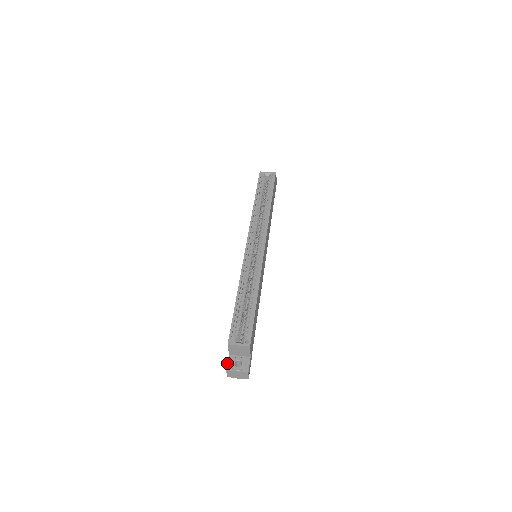
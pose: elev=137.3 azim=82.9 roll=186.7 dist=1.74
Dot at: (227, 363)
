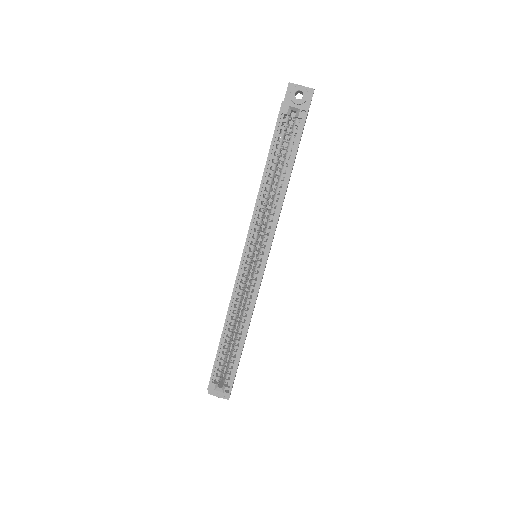
Dot at: occluded
